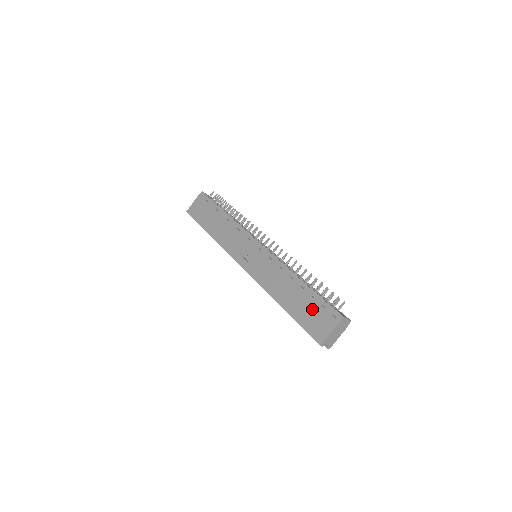
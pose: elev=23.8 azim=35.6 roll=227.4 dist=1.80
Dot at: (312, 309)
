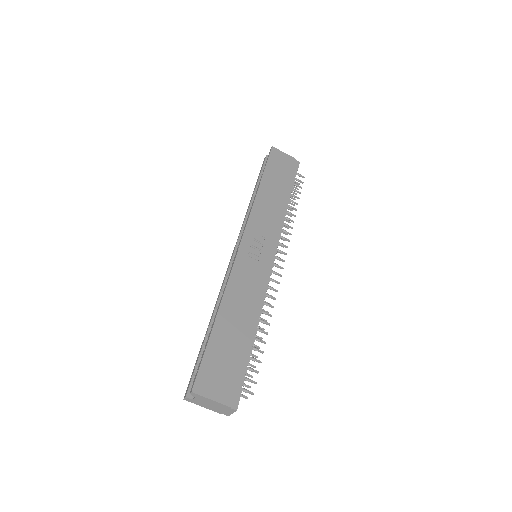
Dot at: (230, 361)
